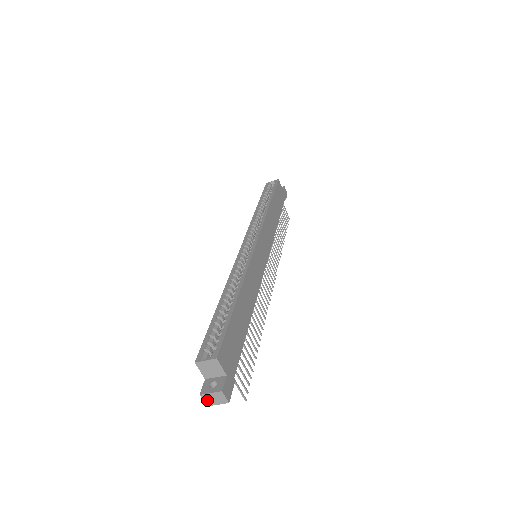
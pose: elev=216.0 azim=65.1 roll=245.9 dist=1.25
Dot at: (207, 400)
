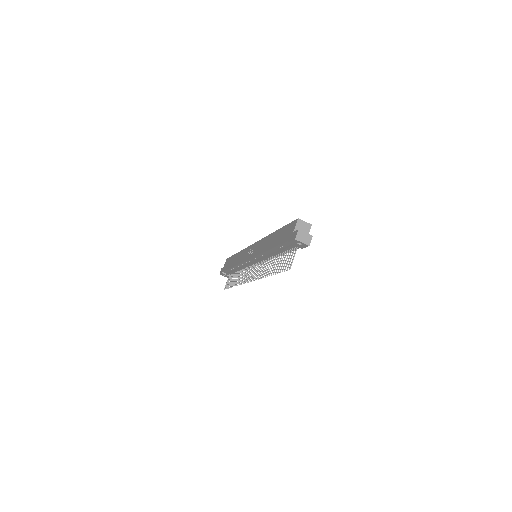
Dot at: (299, 235)
